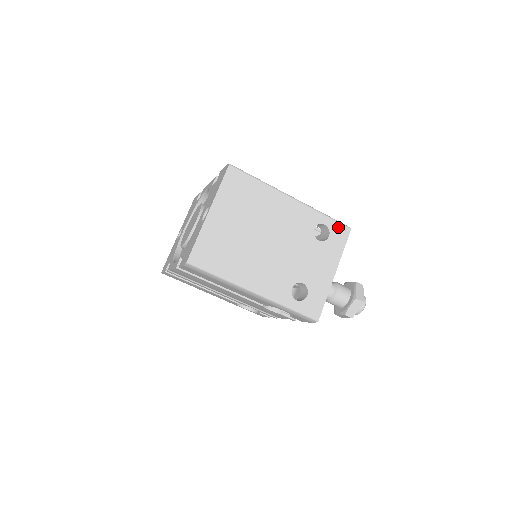
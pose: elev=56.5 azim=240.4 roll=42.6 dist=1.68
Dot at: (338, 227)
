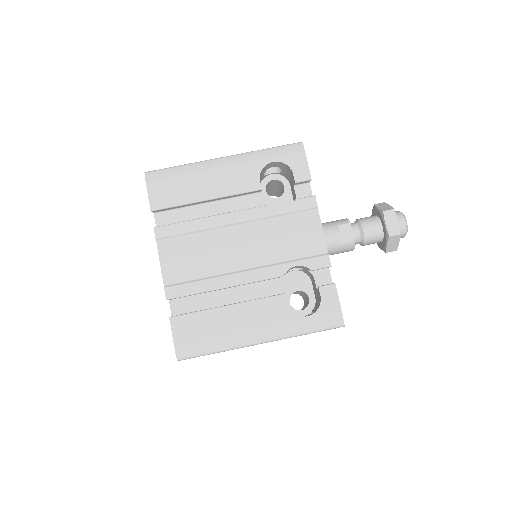
Dot at: occluded
